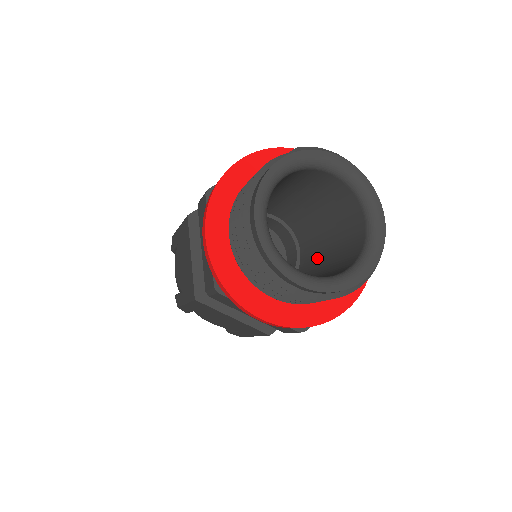
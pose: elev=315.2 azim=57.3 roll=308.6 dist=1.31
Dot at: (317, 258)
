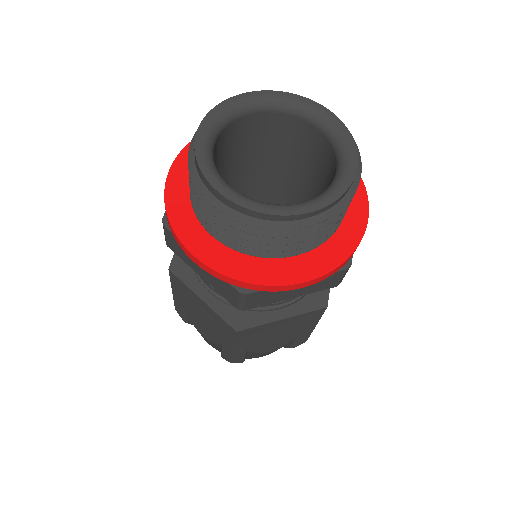
Dot at: occluded
